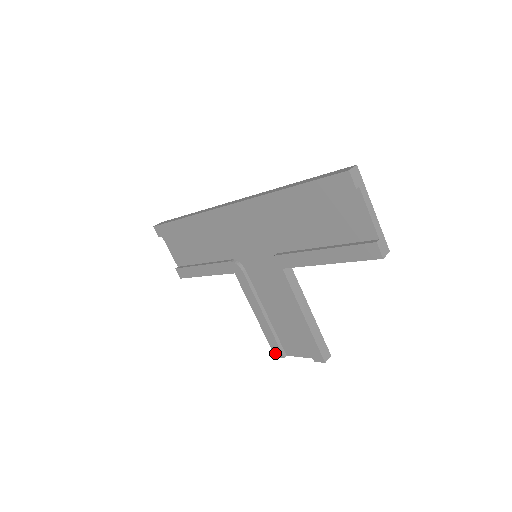
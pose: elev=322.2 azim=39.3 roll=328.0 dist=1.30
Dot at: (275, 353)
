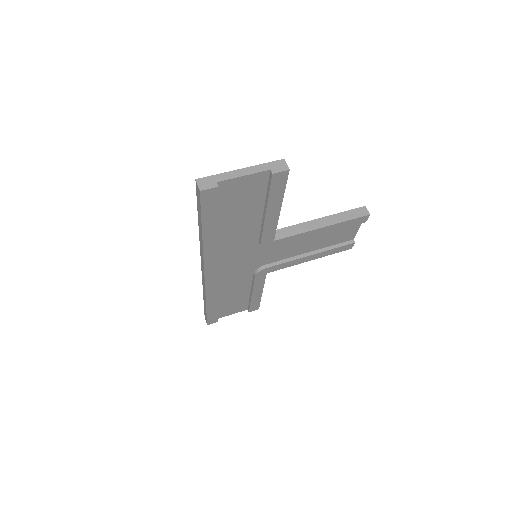
Dot at: (348, 249)
